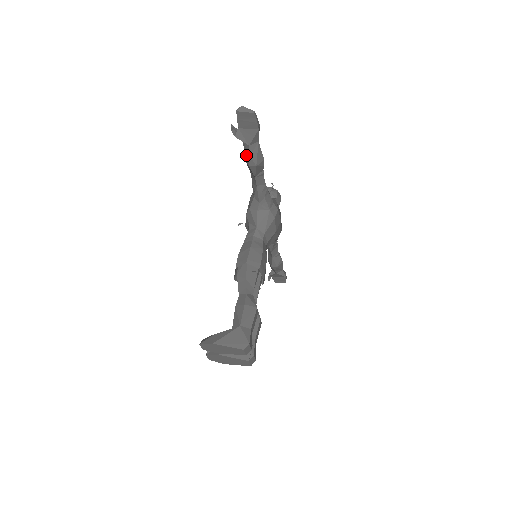
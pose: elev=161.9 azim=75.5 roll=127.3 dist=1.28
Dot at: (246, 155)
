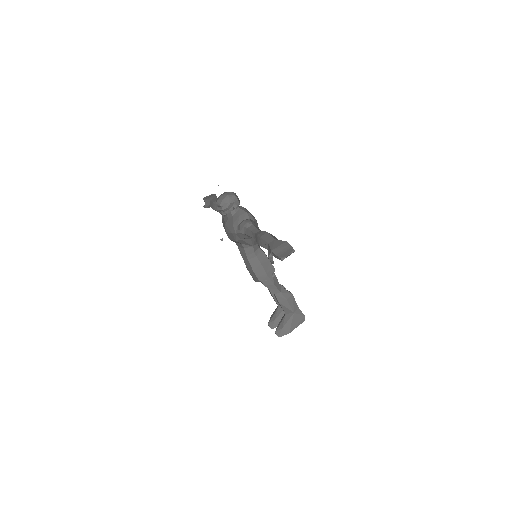
Dot at: occluded
